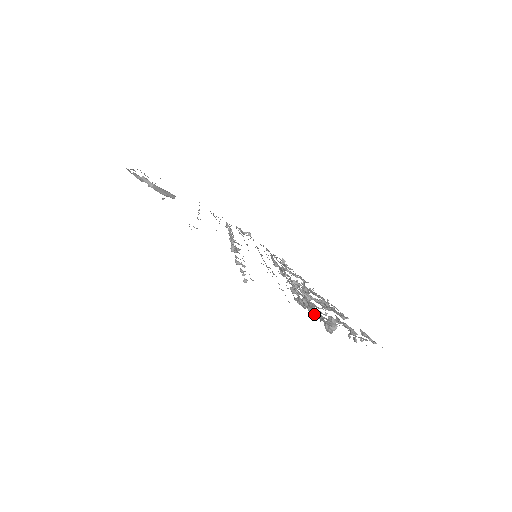
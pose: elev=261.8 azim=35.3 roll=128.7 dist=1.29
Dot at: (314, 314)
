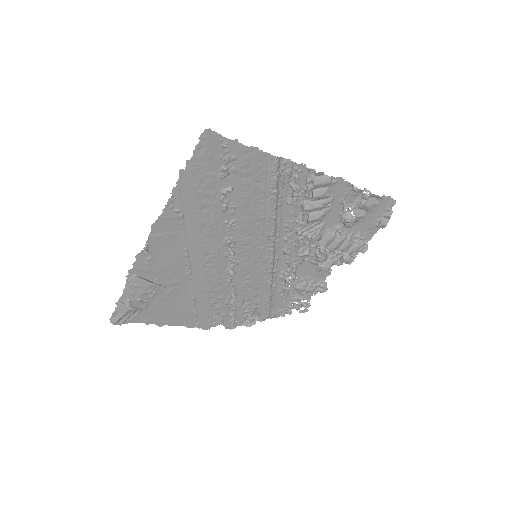
Dot at: (308, 178)
